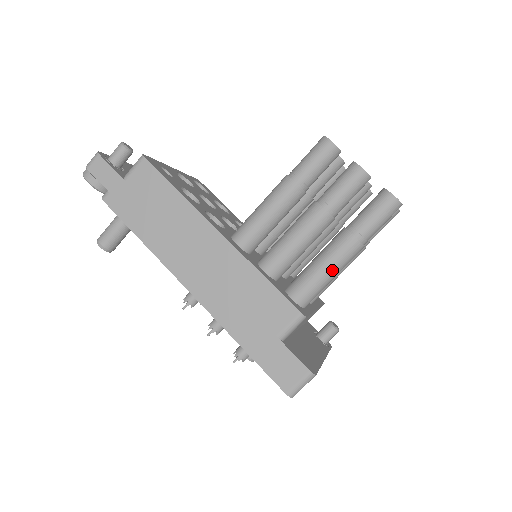
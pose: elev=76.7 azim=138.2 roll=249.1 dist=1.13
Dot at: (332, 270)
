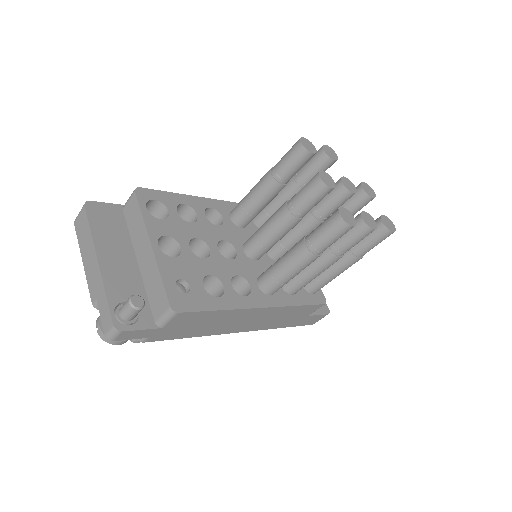
Dot at: occluded
